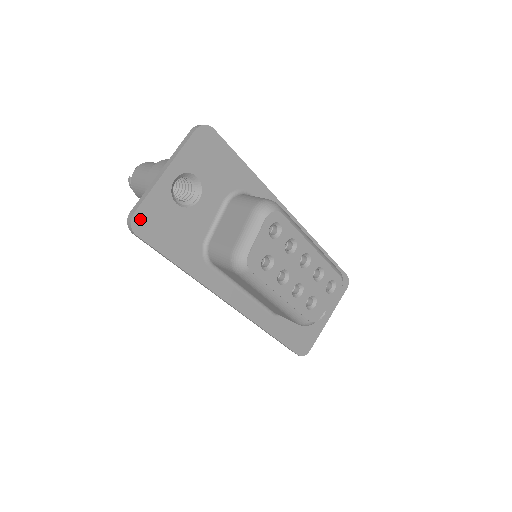
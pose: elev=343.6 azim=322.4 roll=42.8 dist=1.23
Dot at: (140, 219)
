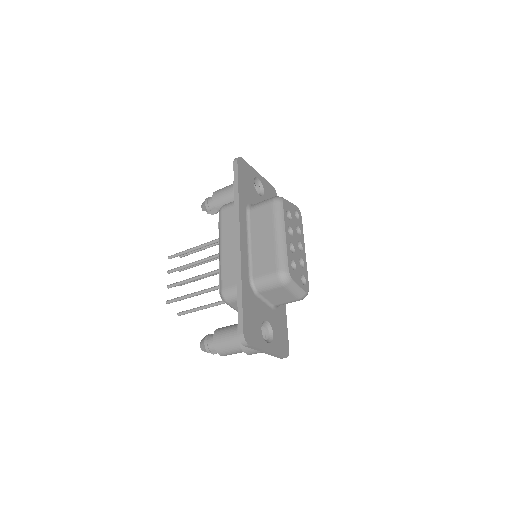
Dot at: (242, 162)
